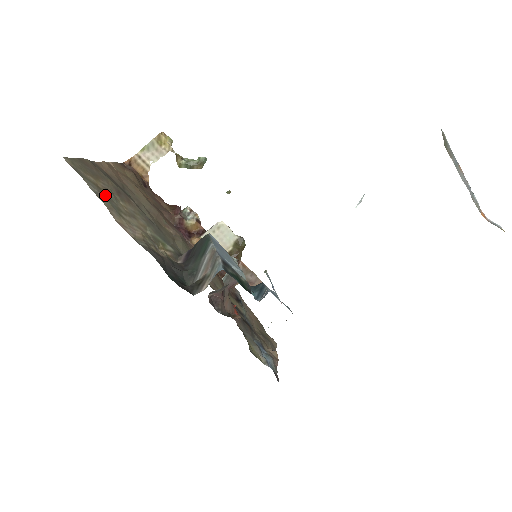
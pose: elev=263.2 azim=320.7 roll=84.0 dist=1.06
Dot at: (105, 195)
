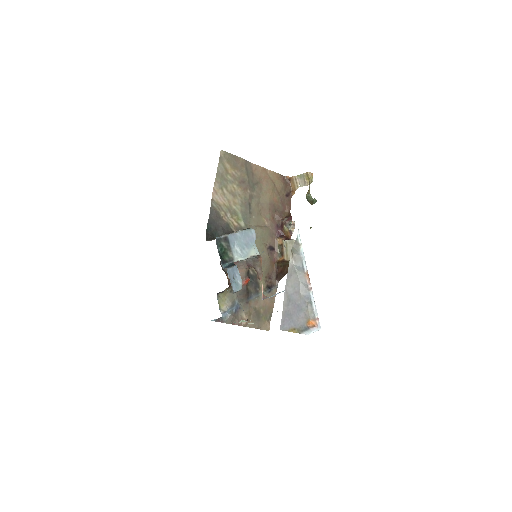
Dot at: (226, 176)
